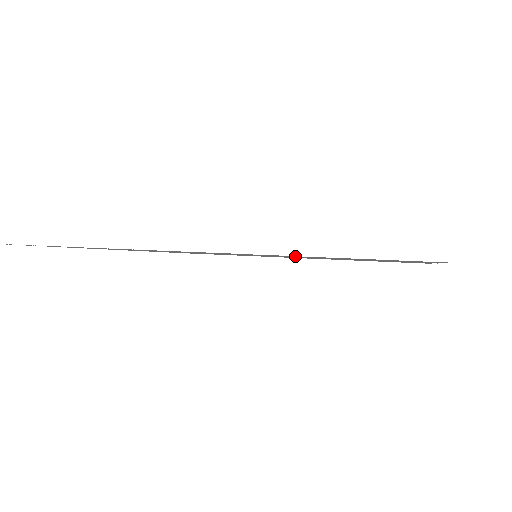
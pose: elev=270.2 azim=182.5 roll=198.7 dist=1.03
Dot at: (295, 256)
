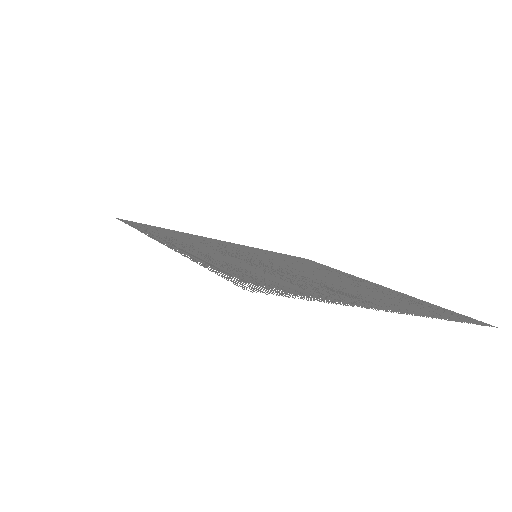
Dot at: (432, 313)
